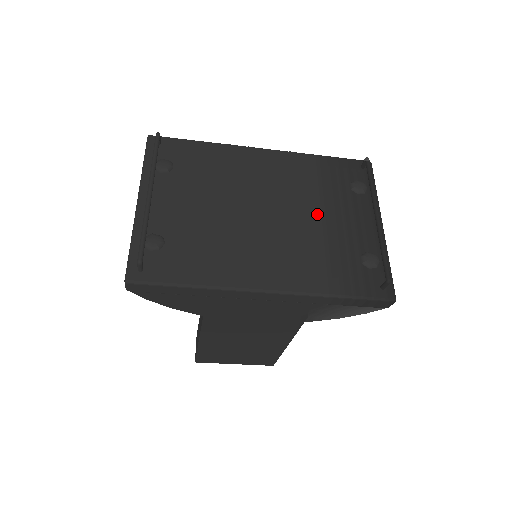
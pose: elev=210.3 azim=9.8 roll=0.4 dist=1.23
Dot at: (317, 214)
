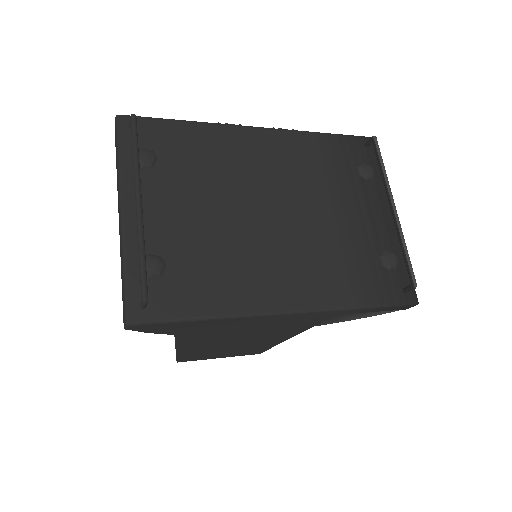
Dot at: (329, 209)
